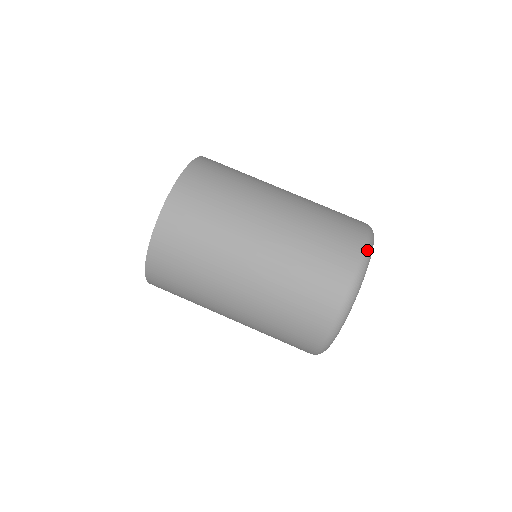
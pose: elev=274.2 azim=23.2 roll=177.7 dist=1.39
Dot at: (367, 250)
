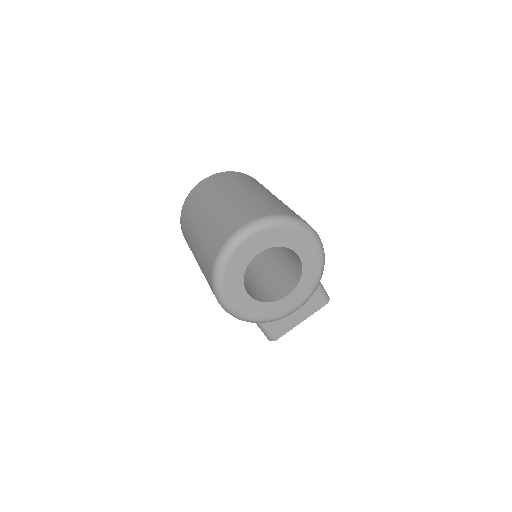
Dot at: (275, 217)
